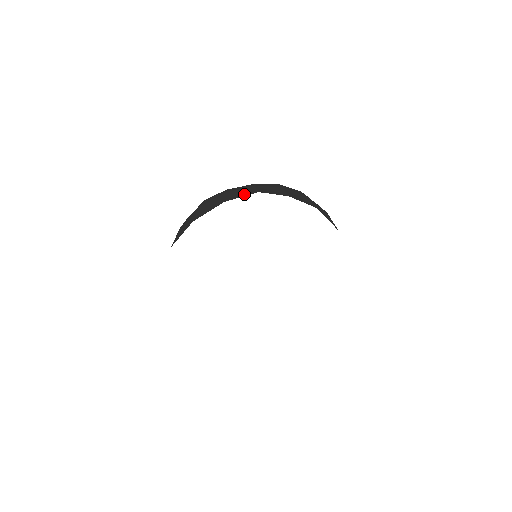
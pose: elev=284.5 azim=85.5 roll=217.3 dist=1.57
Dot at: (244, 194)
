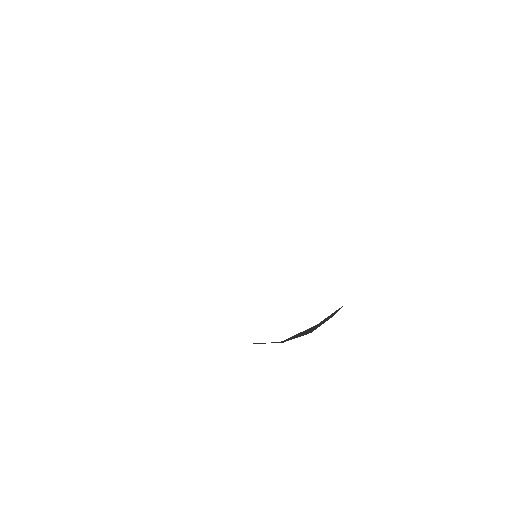
Dot at: occluded
